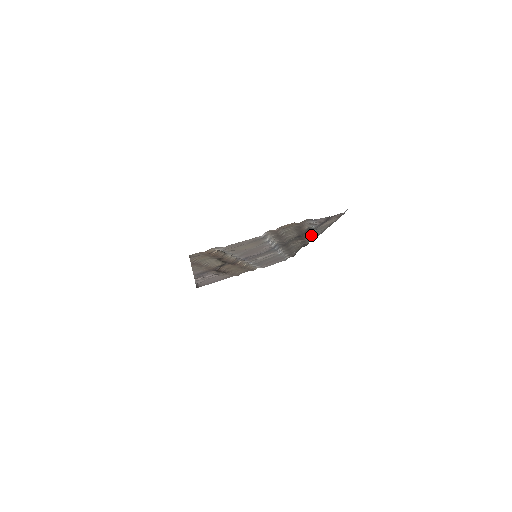
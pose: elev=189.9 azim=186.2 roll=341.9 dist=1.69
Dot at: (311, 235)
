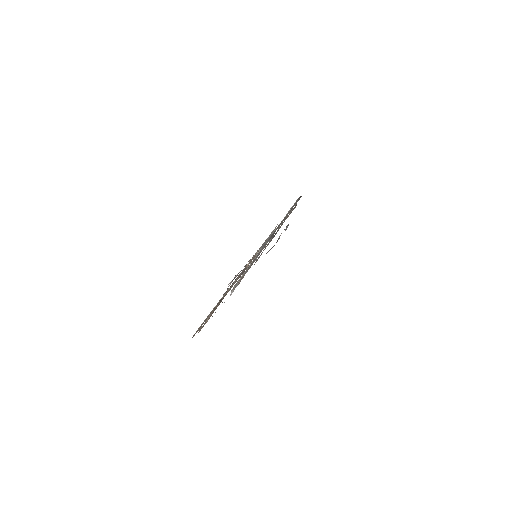
Dot at: occluded
